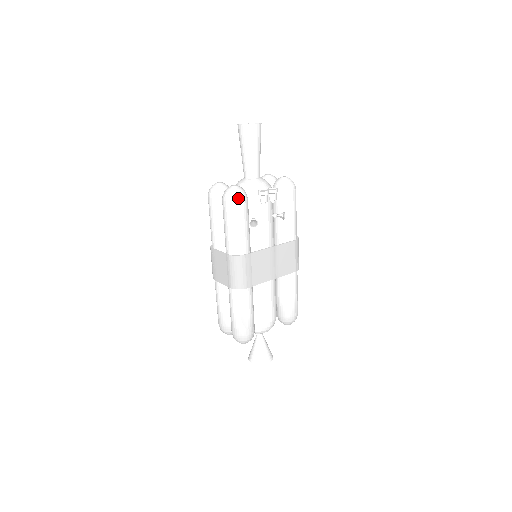
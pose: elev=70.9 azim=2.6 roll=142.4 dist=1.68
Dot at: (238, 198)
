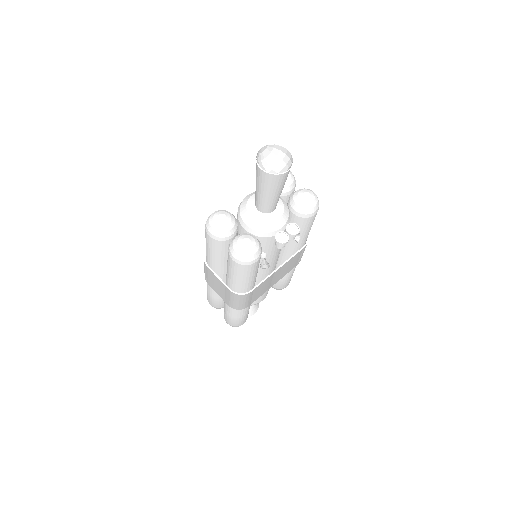
Dot at: (252, 261)
